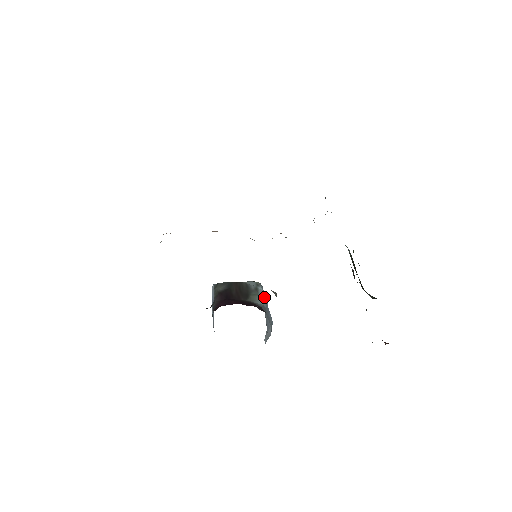
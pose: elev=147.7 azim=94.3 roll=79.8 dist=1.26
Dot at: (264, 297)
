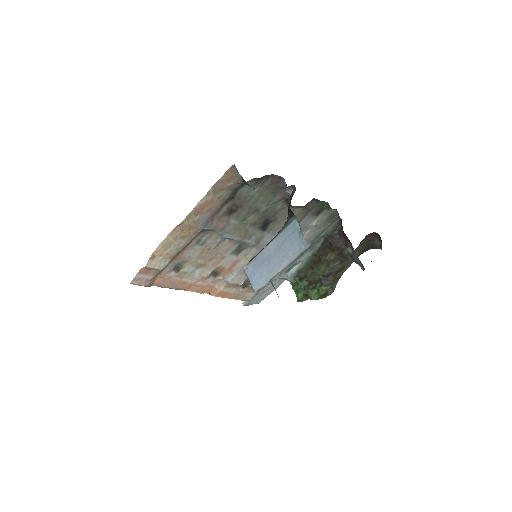
Dot at: occluded
